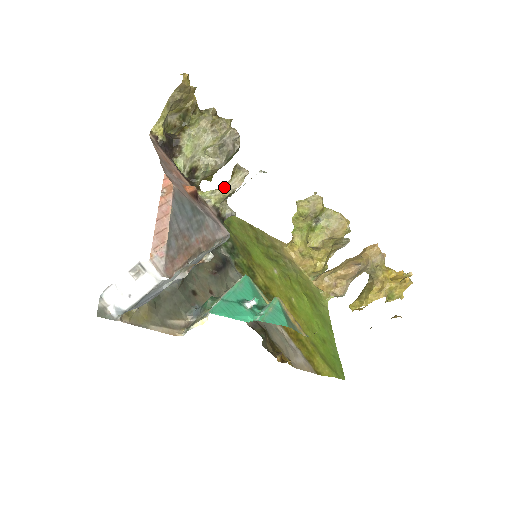
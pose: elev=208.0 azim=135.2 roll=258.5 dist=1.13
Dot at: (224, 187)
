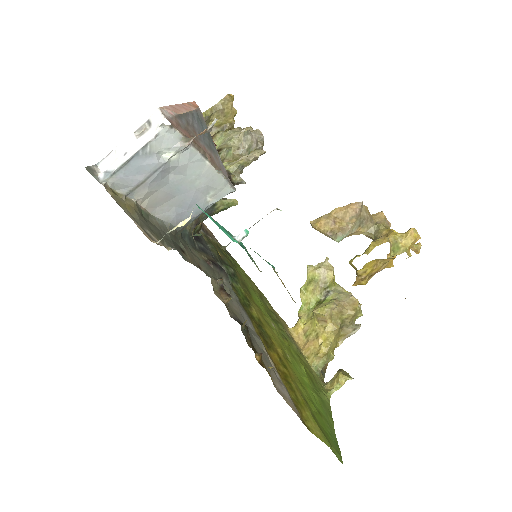
Dot at: (241, 158)
